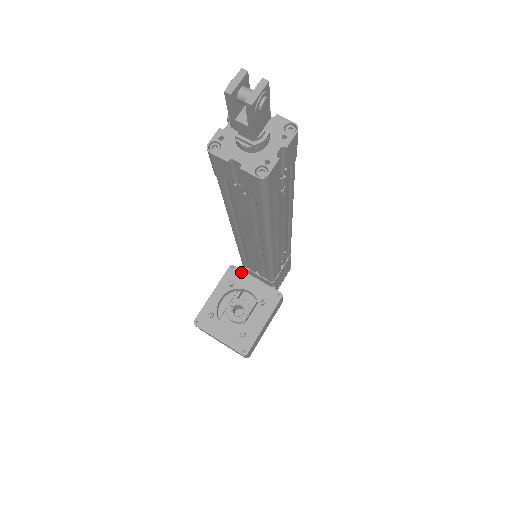
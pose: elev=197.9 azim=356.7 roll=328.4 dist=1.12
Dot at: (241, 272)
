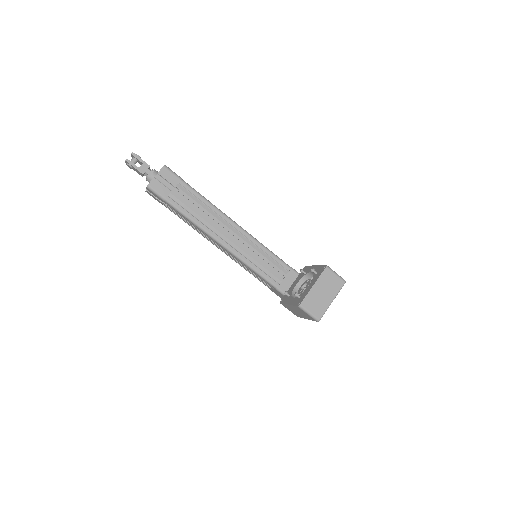
Dot at: (285, 295)
